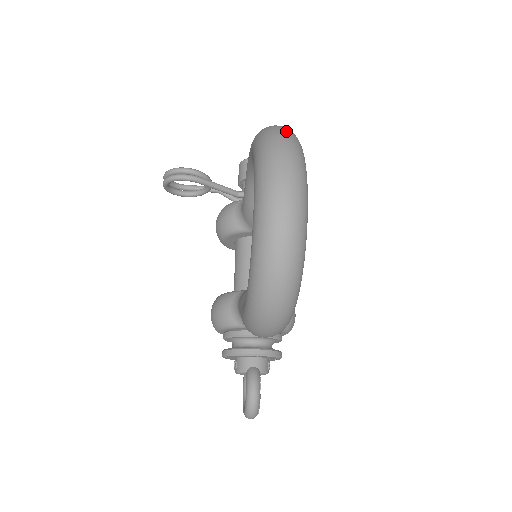
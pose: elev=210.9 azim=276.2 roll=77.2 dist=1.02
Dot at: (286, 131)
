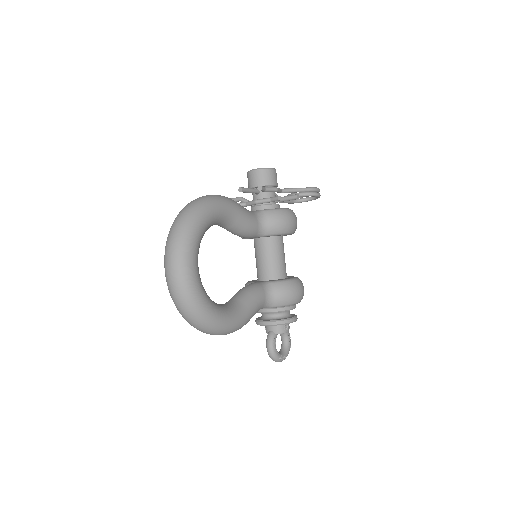
Dot at: (180, 220)
